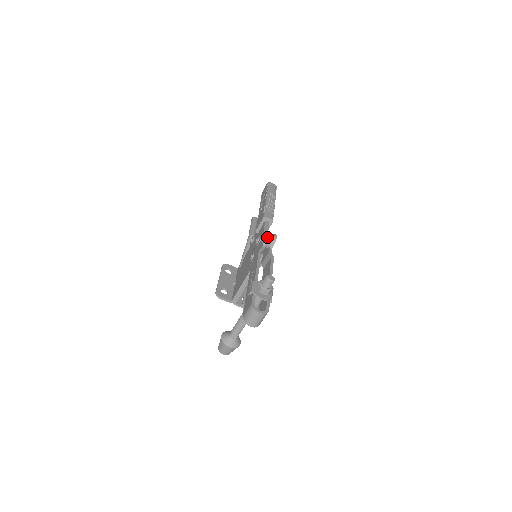
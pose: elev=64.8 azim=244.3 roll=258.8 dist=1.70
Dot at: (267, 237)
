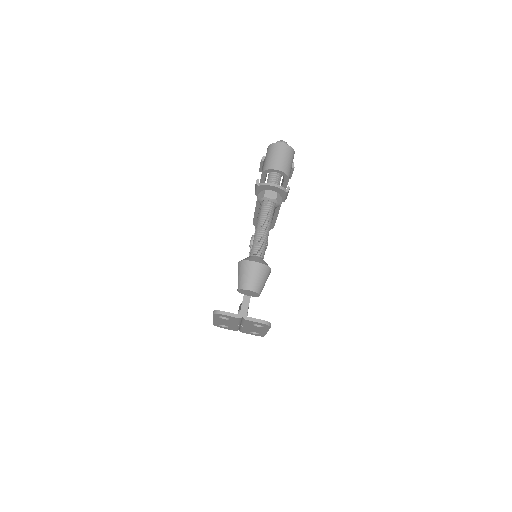
Dot at: occluded
